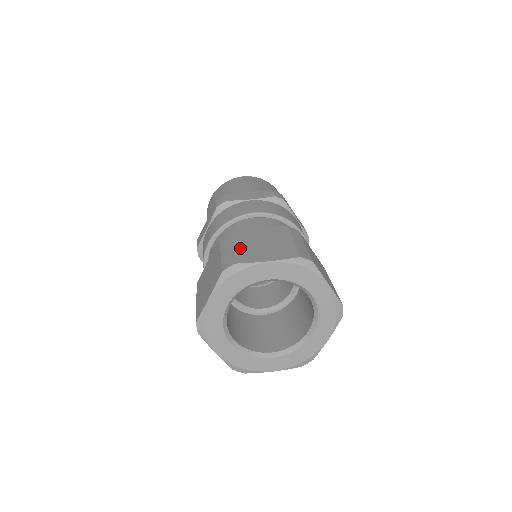
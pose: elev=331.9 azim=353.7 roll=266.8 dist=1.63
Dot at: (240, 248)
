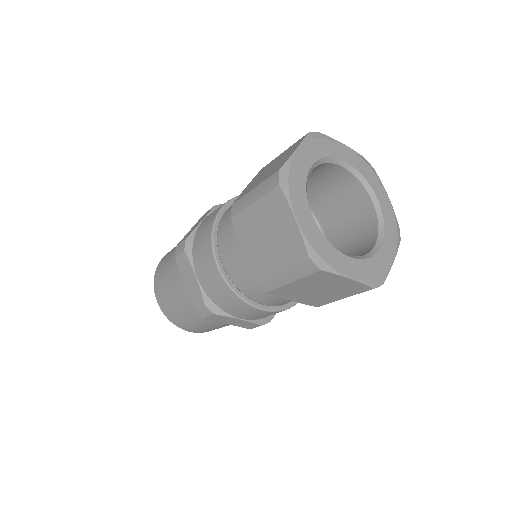
Dot at: occluded
